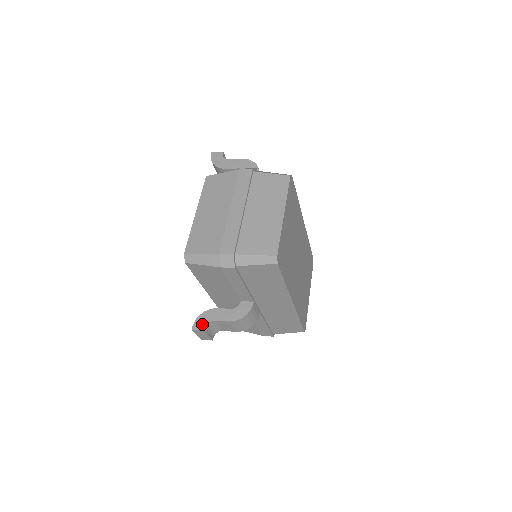
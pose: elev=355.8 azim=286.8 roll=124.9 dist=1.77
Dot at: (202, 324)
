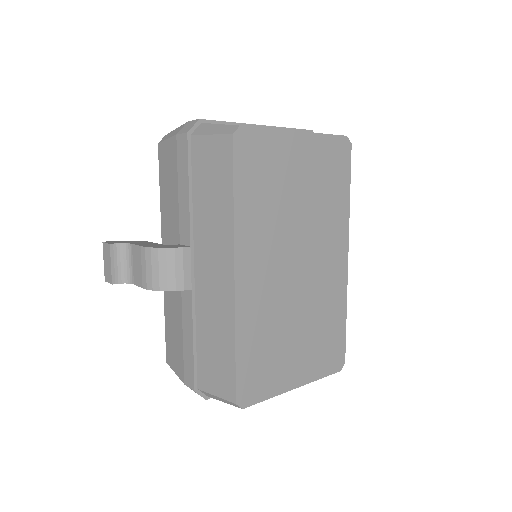
Dot at: (118, 242)
